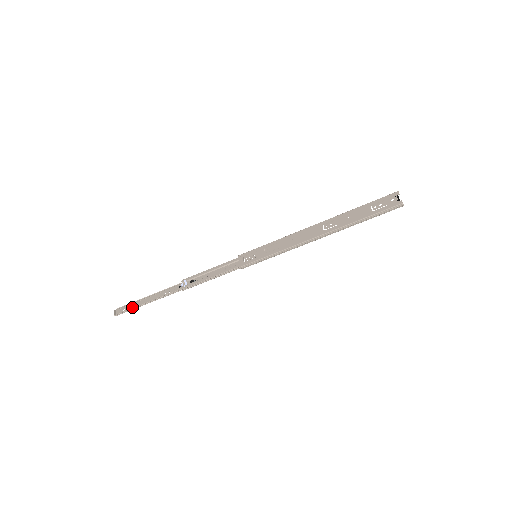
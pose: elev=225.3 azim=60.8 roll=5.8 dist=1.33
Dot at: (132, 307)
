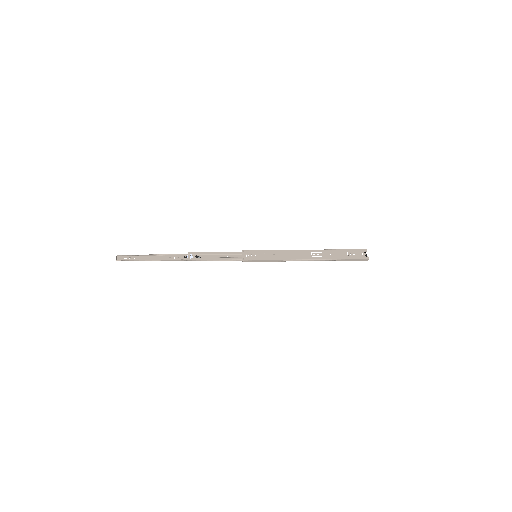
Dot at: (135, 259)
